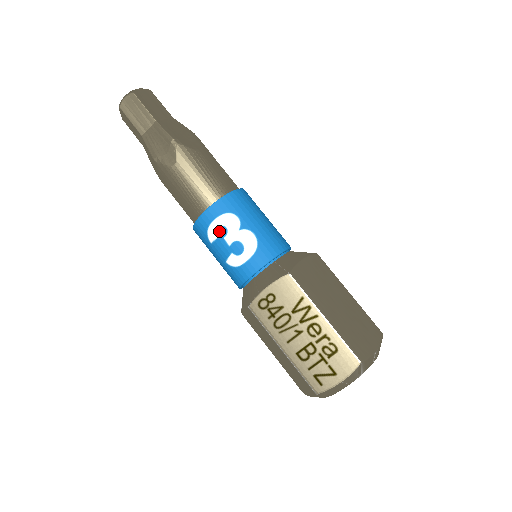
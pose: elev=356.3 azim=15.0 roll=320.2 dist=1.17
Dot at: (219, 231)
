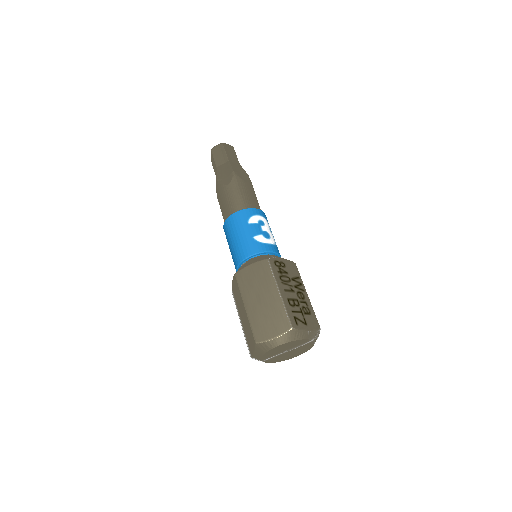
Dot at: (260, 221)
